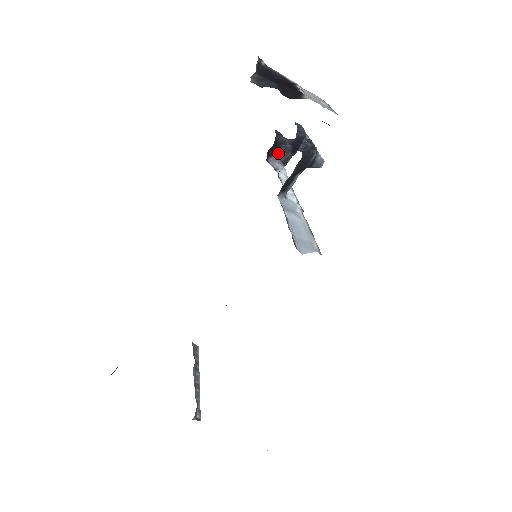
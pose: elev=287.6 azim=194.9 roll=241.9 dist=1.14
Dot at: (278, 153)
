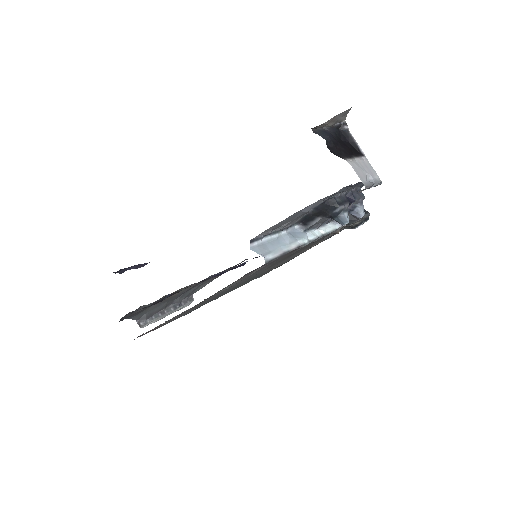
Dot at: occluded
